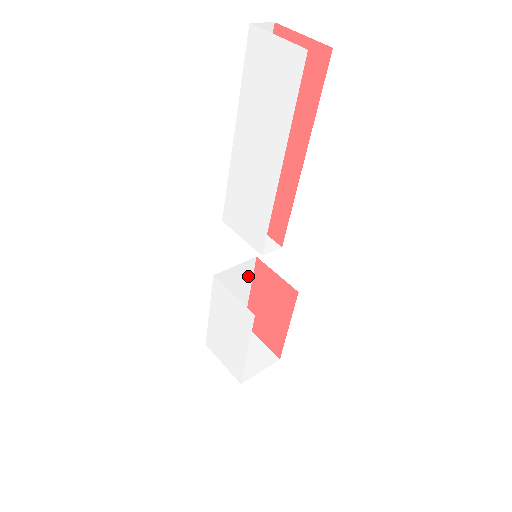
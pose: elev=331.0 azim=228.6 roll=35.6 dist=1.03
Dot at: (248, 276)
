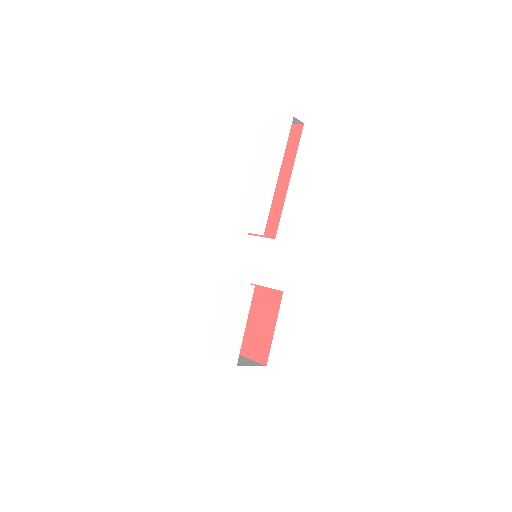
Dot at: occluded
